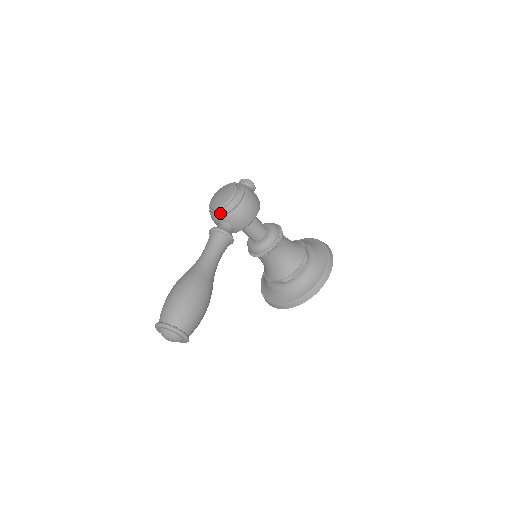
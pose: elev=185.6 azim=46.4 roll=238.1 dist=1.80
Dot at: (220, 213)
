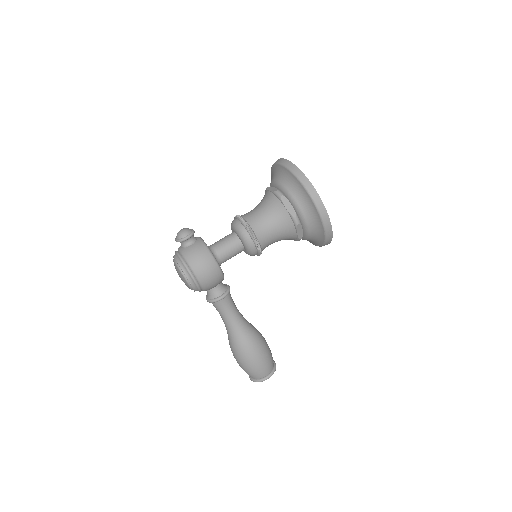
Dot at: occluded
